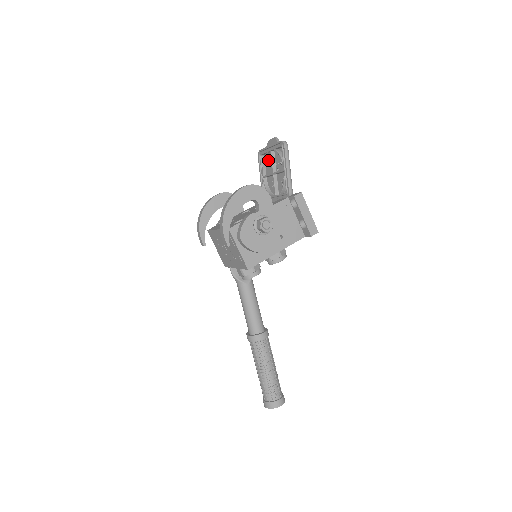
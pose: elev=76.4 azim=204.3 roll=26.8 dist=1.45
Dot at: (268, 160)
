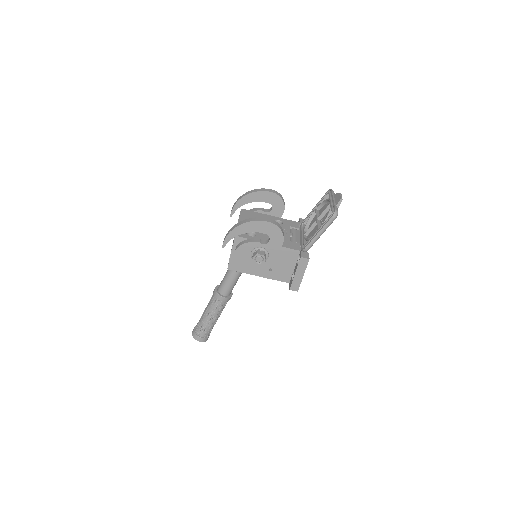
Dot at: (328, 203)
